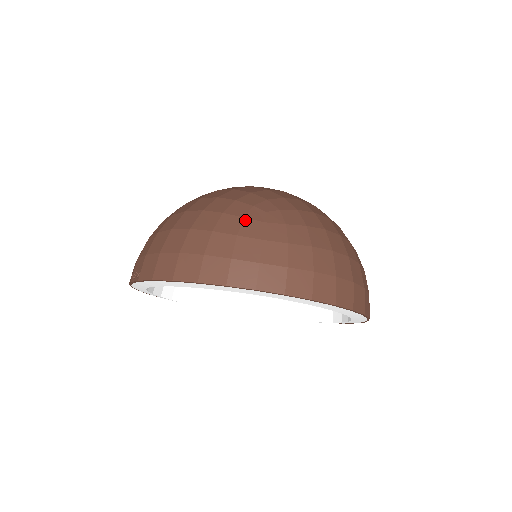
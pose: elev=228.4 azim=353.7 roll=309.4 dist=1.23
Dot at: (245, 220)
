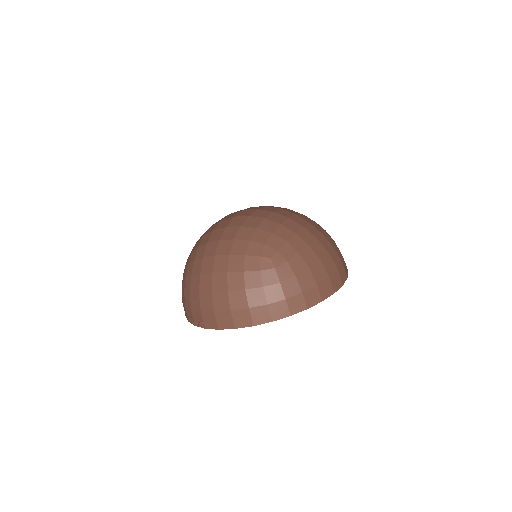
Dot at: (262, 272)
